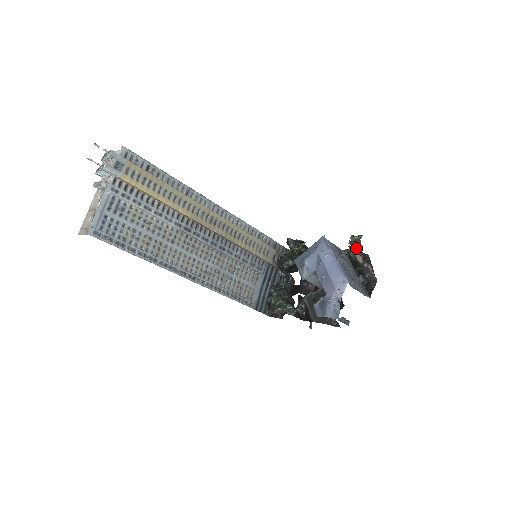
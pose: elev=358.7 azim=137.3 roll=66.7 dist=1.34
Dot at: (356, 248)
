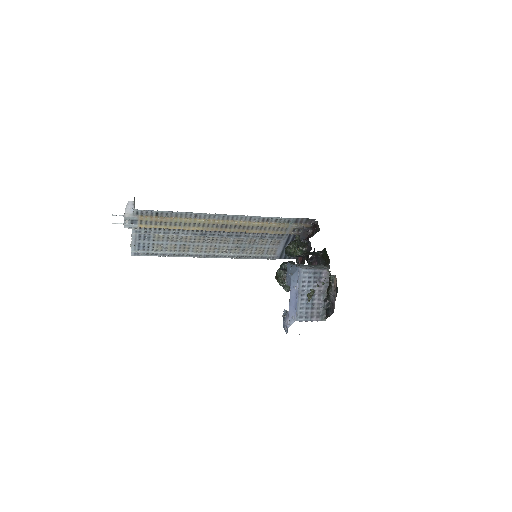
Dot at: occluded
